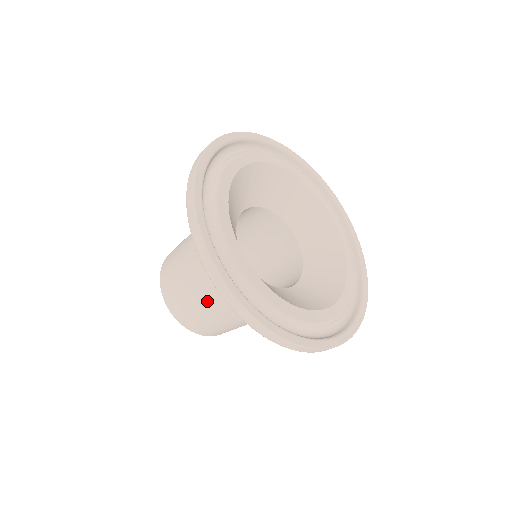
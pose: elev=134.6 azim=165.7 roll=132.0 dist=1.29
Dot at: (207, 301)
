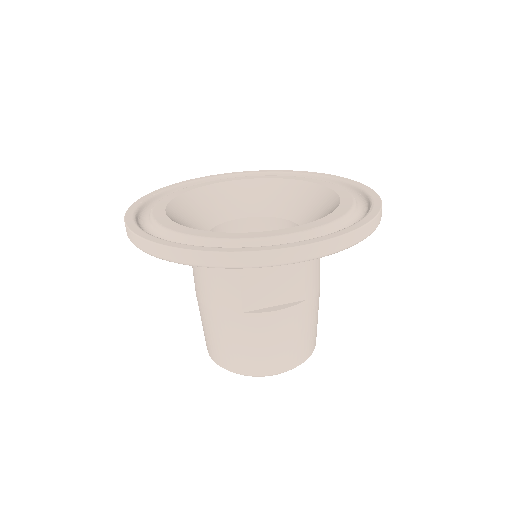
Dot at: occluded
